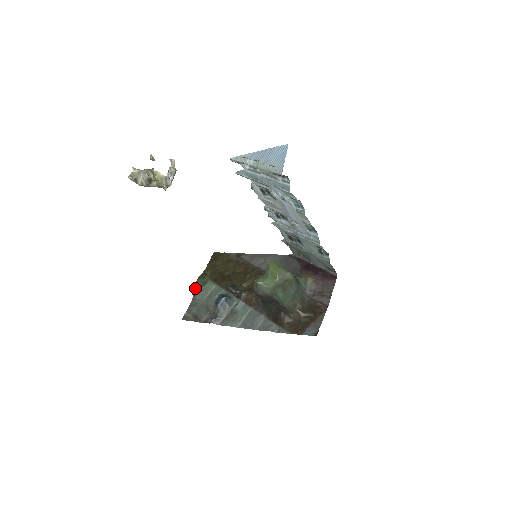
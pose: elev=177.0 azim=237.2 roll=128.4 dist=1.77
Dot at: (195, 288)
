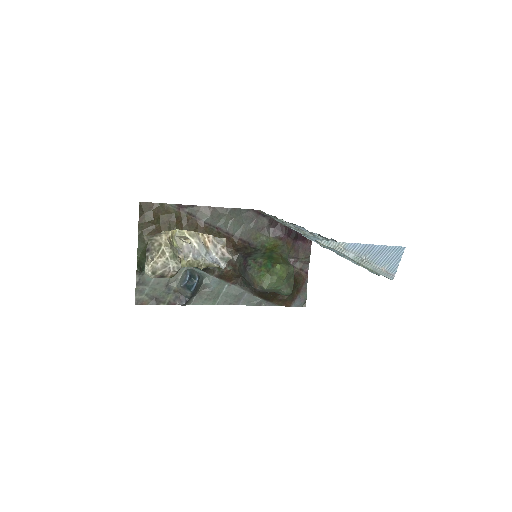
Dot at: (140, 265)
